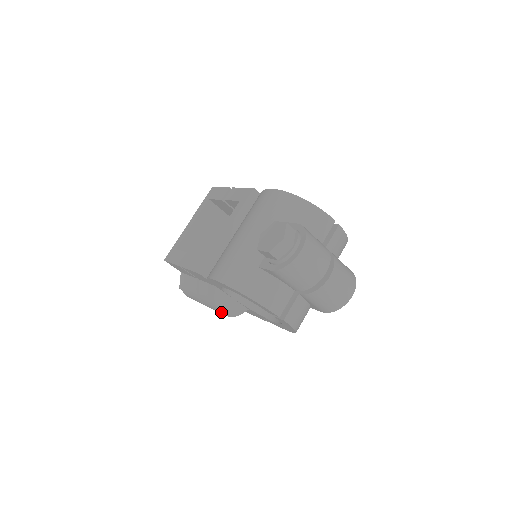
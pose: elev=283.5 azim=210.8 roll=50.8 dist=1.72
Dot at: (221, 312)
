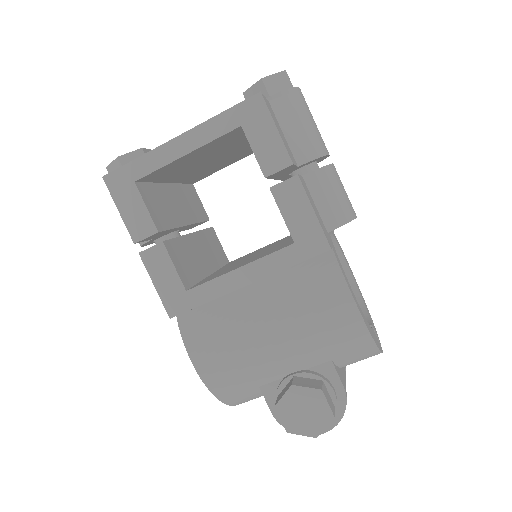
Dot at: occluded
